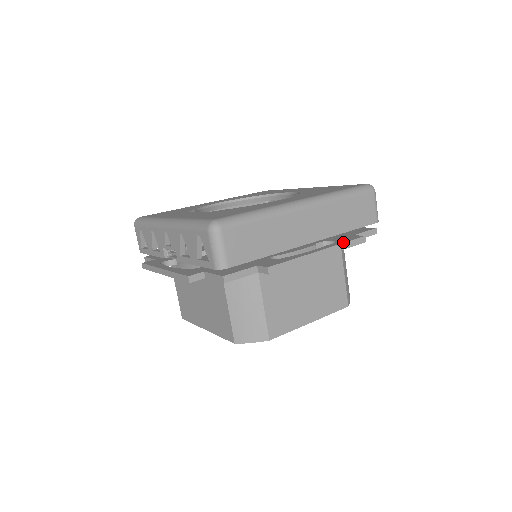
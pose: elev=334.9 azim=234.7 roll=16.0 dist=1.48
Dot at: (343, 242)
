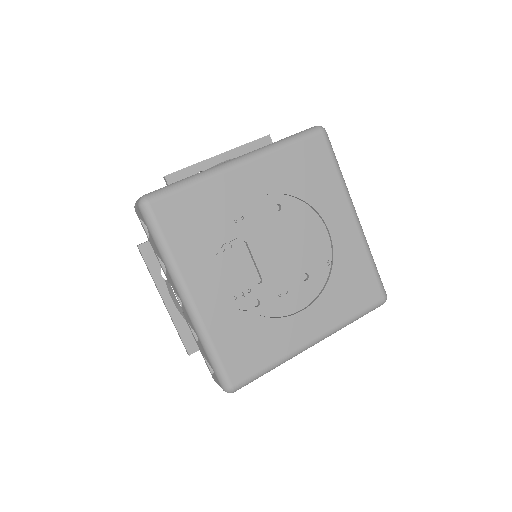
Dot at: occluded
